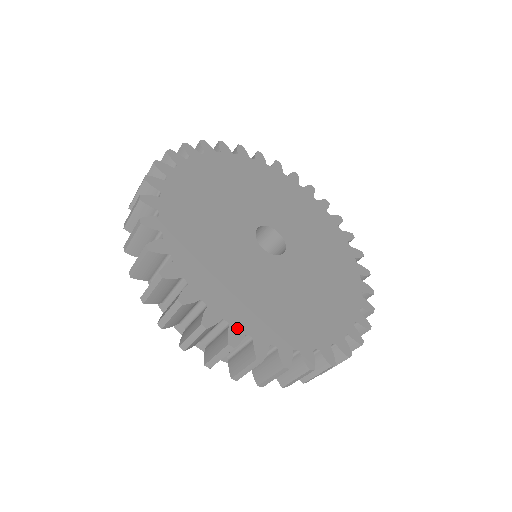
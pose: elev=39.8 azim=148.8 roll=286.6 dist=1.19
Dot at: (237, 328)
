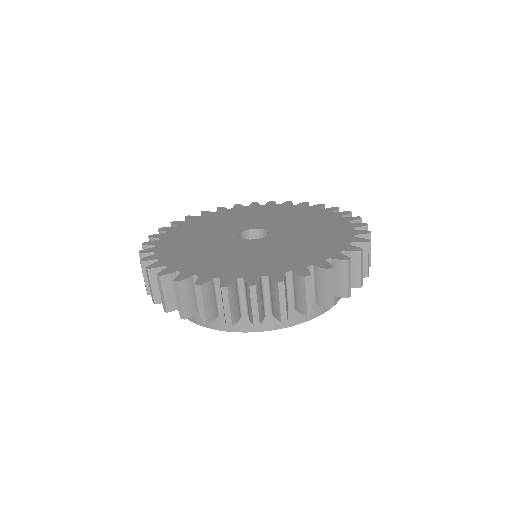
Dot at: (172, 269)
